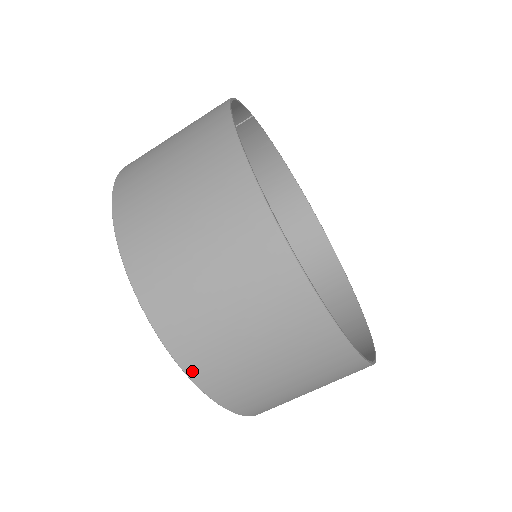
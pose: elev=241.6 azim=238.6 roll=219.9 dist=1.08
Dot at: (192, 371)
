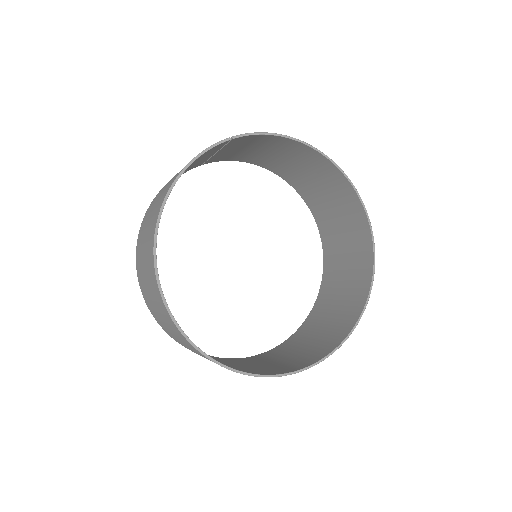
Dot at: occluded
